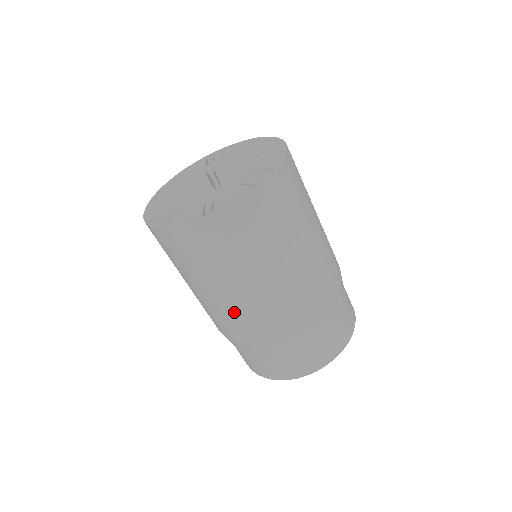
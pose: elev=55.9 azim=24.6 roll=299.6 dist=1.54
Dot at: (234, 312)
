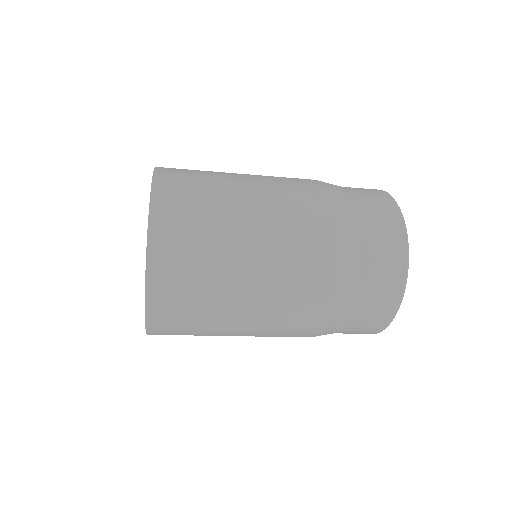
Dot at: occluded
